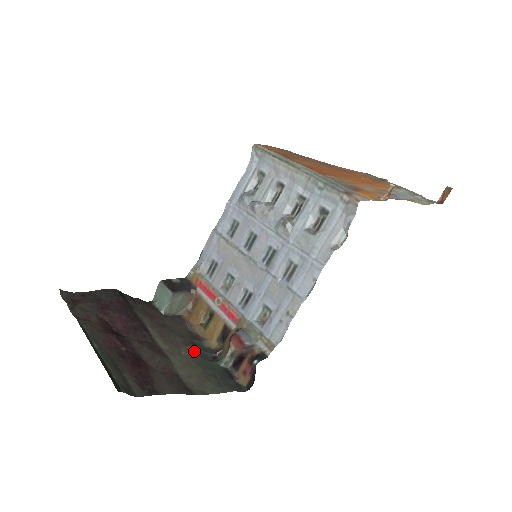
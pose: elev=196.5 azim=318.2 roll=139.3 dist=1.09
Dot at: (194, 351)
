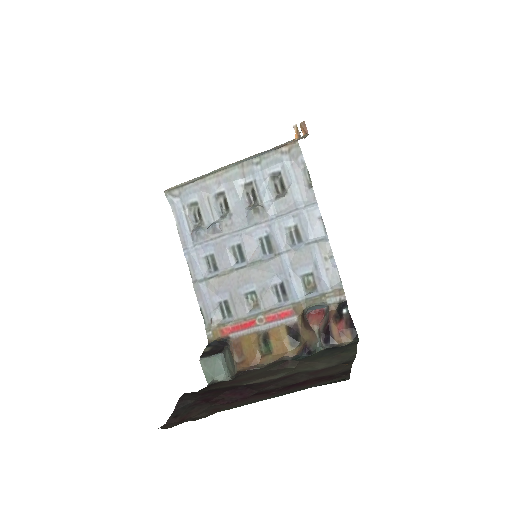
Dot at: (296, 361)
